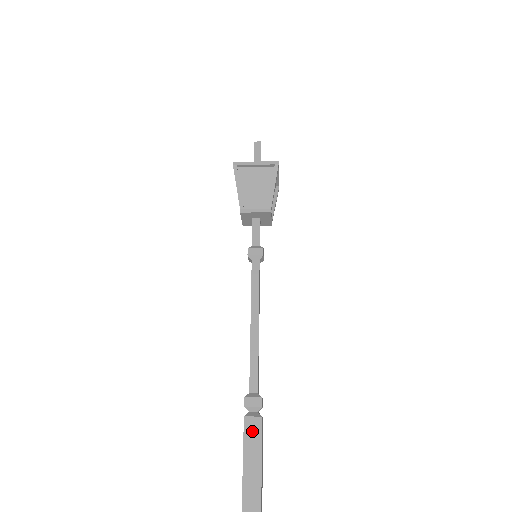
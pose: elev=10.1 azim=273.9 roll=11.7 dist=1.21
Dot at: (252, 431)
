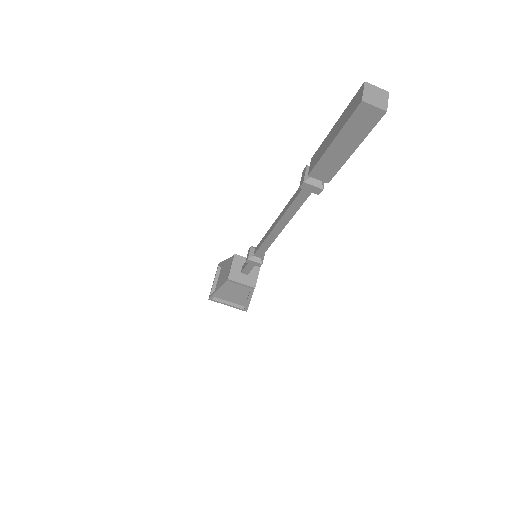
Dot at: occluded
